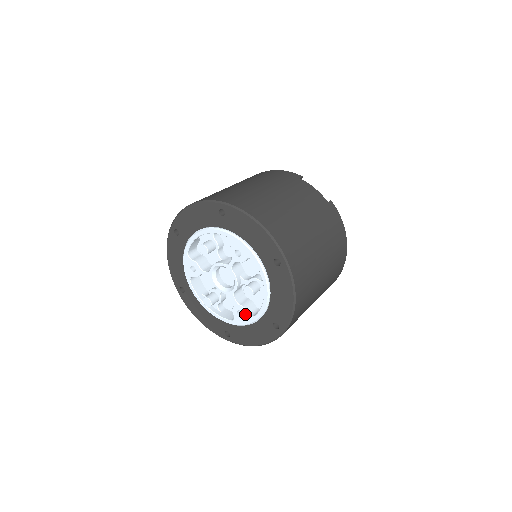
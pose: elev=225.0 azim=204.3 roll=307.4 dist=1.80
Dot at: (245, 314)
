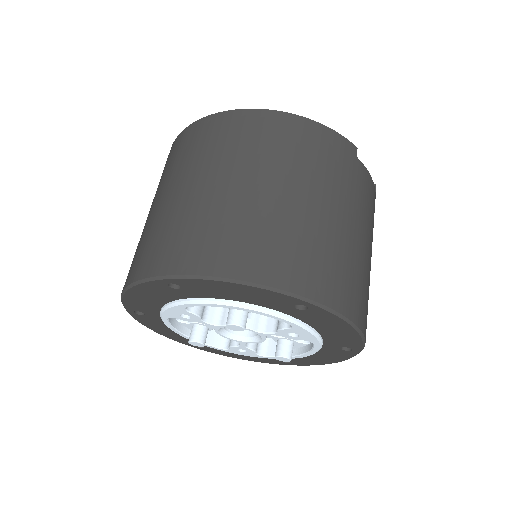
Dot at: (251, 353)
